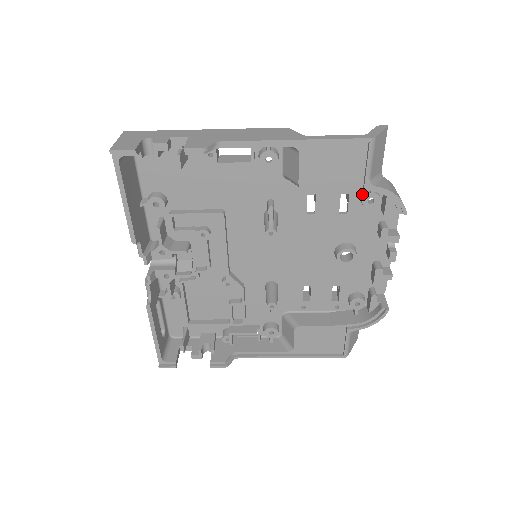
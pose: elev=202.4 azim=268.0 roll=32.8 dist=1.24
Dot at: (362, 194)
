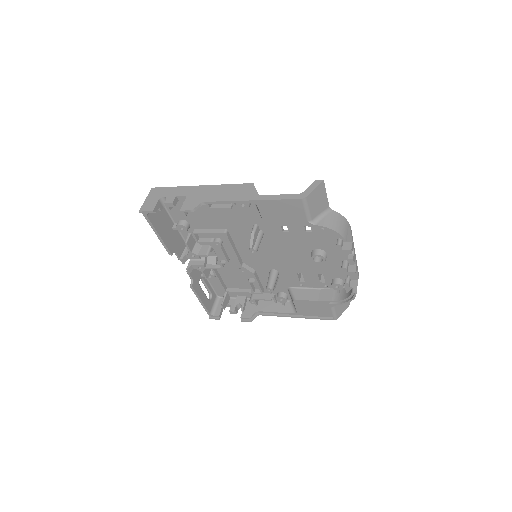
Dot at: occluded
